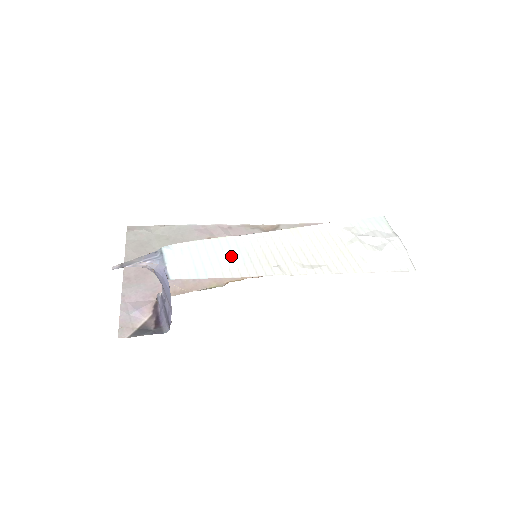
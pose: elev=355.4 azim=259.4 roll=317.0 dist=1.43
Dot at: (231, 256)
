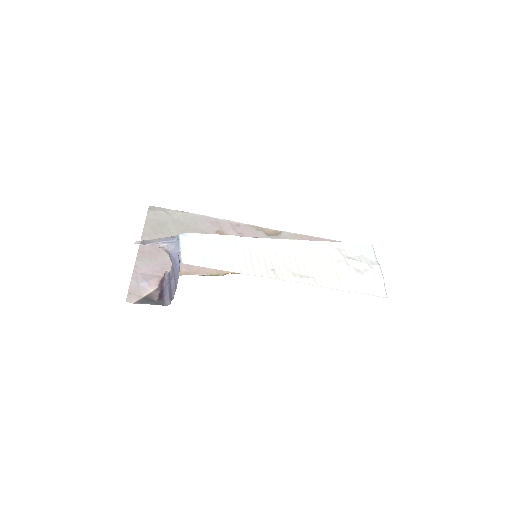
Dot at: (236, 253)
